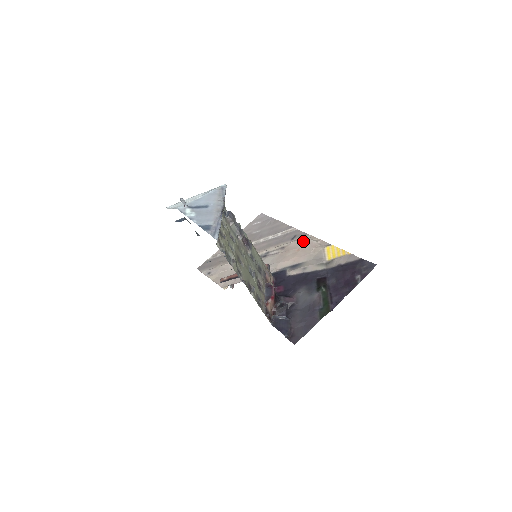
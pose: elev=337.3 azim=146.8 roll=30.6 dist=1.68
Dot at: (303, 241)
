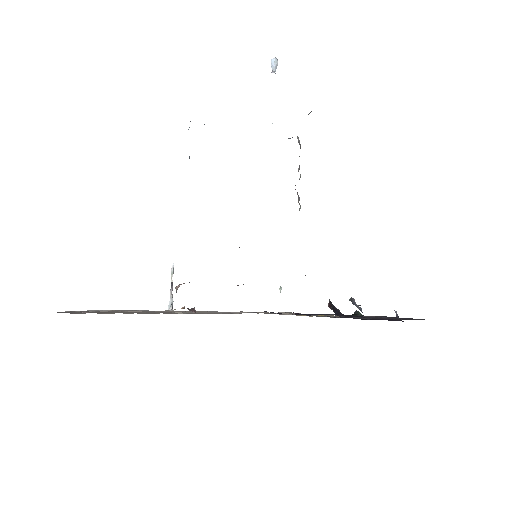
Dot at: occluded
